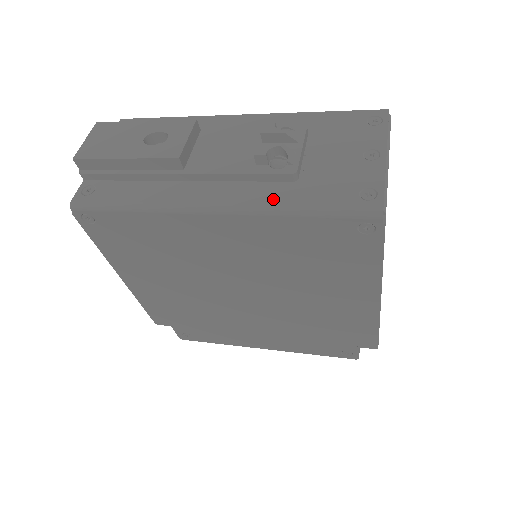
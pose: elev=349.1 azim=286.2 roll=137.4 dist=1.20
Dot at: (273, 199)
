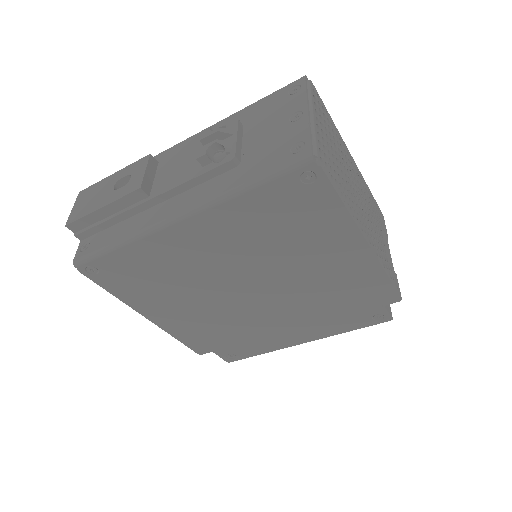
Dot at: (223, 187)
